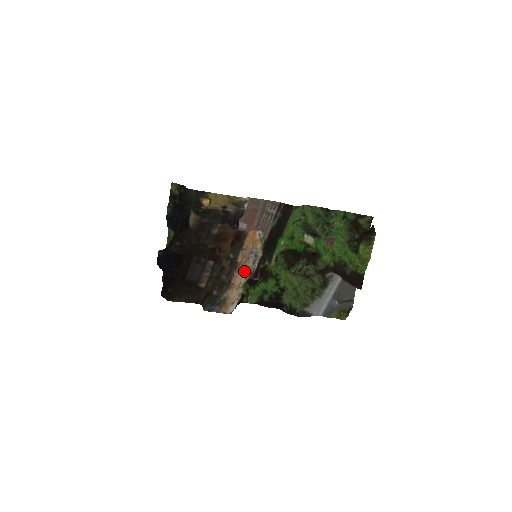
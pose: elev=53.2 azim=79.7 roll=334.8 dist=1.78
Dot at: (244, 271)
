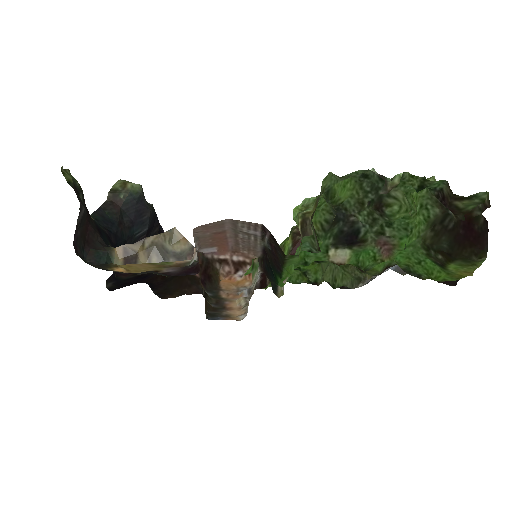
Dot at: (239, 298)
